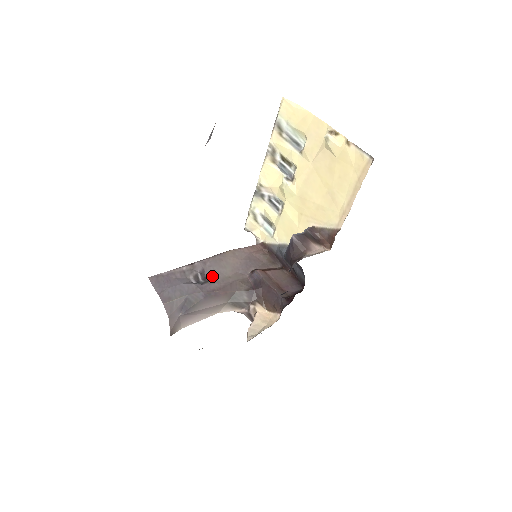
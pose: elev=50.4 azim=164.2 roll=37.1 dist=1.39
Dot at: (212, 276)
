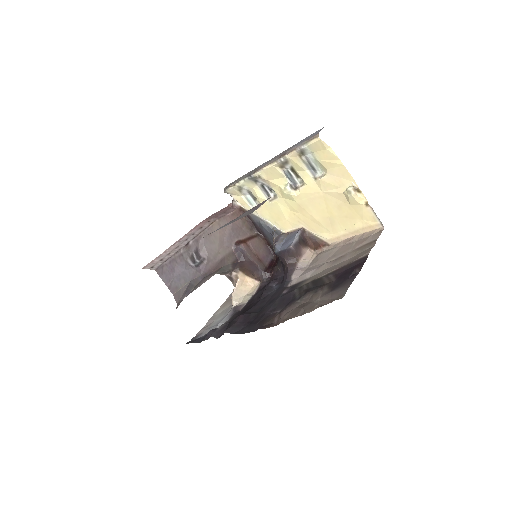
Dot at: (205, 255)
